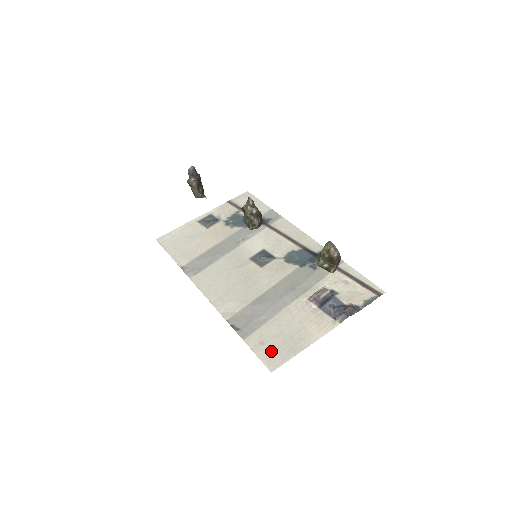
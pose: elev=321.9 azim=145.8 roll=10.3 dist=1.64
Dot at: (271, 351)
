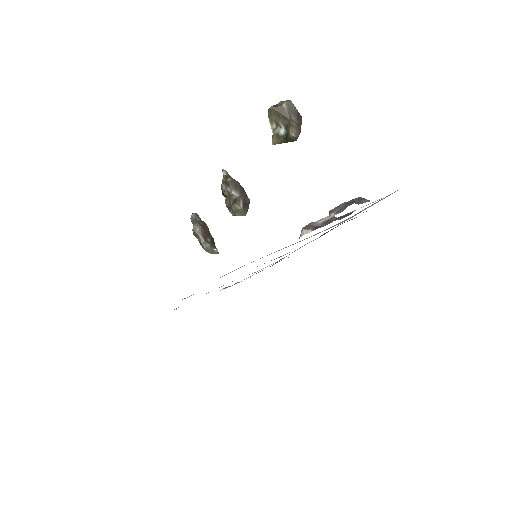
Dot at: occluded
